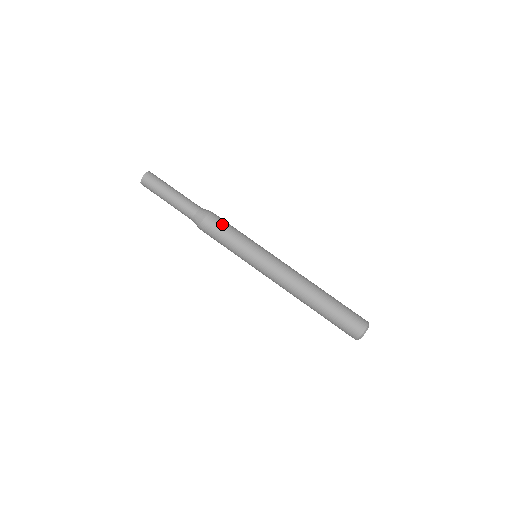
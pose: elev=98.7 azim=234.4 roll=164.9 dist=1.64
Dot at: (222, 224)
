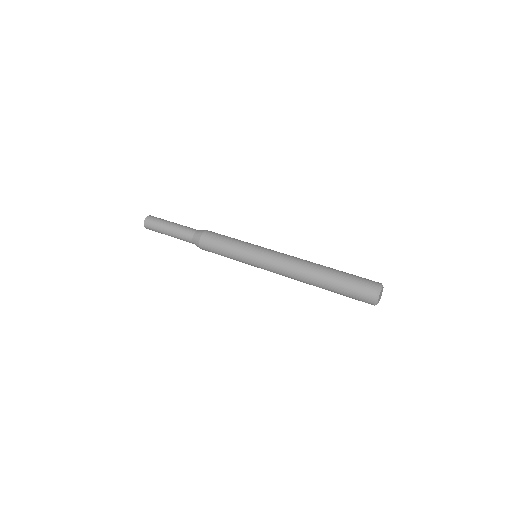
Dot at: occluded
